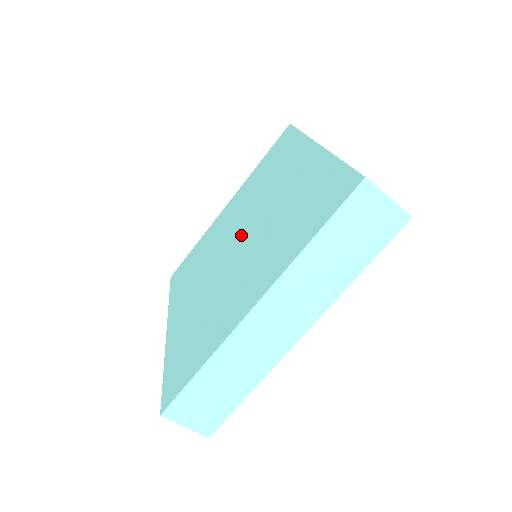
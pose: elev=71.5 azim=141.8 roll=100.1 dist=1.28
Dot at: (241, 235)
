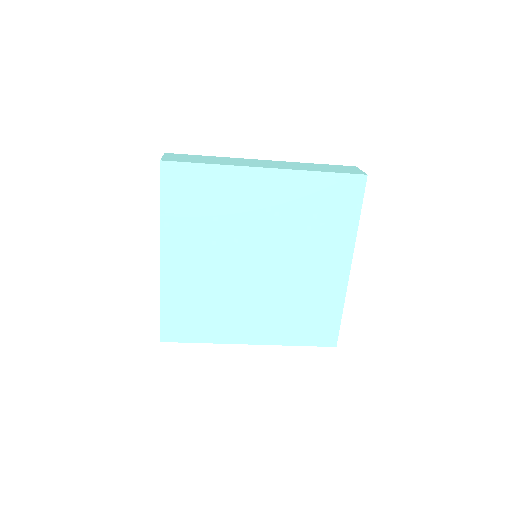
Dot at: (264, 261)
